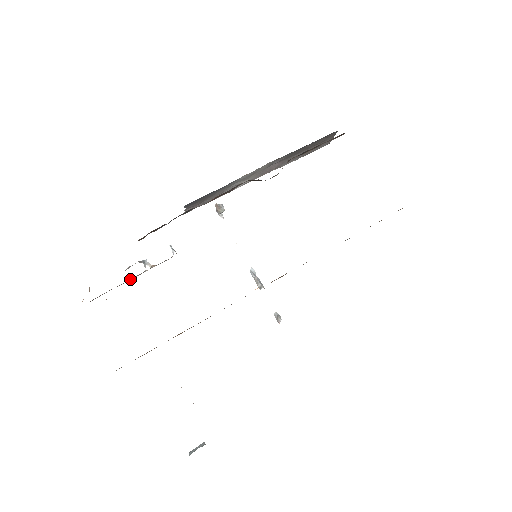
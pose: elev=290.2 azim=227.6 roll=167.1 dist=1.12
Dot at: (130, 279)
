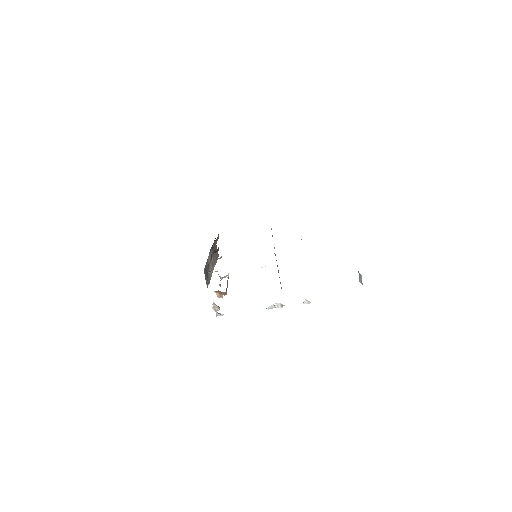
Dot at: (227, 282)
